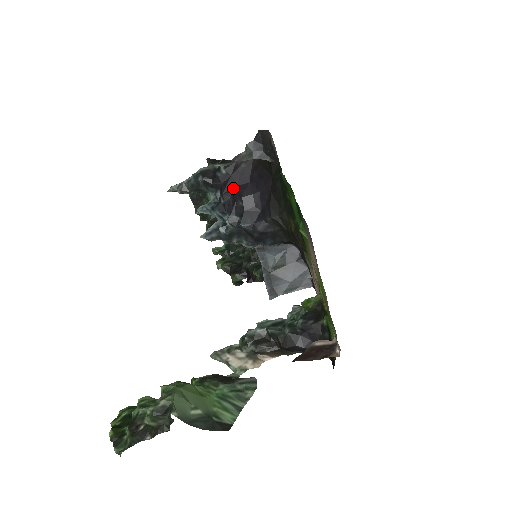
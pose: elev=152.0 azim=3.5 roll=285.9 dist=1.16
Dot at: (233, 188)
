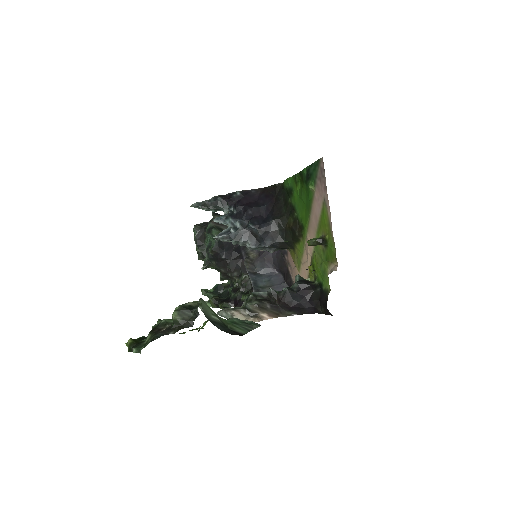
Dot at: (245, 204)
